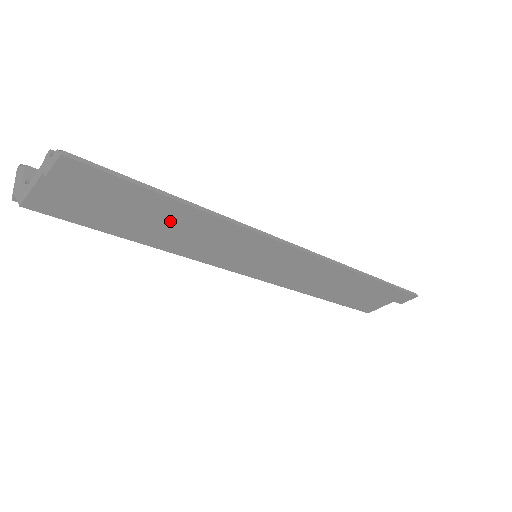
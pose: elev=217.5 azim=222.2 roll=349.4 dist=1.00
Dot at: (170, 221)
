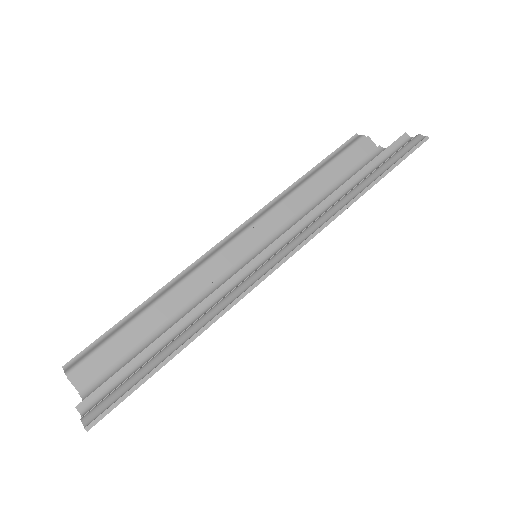
Dot at: occluded
